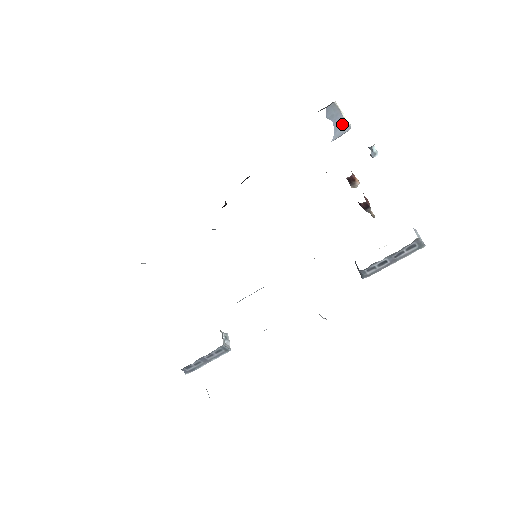
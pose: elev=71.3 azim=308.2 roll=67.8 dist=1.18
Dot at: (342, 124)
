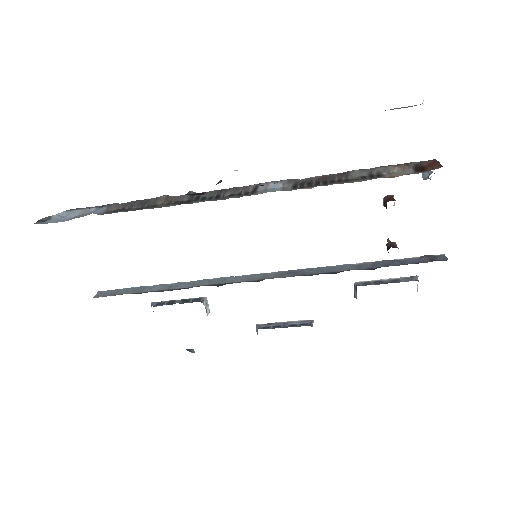
Dot at: occluded
